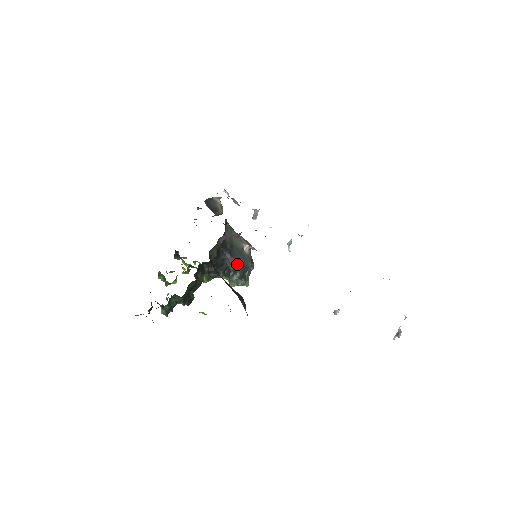
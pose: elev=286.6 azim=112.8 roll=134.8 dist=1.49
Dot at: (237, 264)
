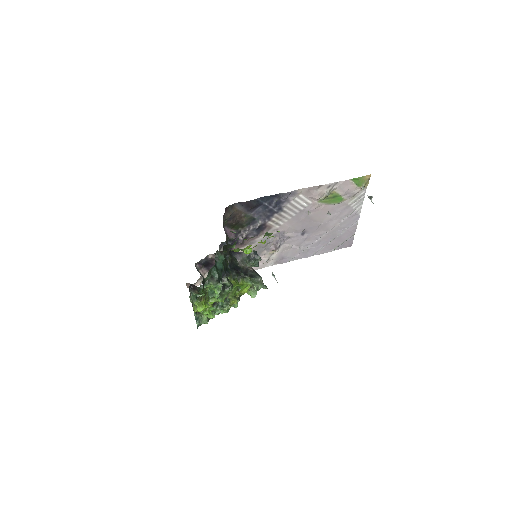
Dot at: occluded
